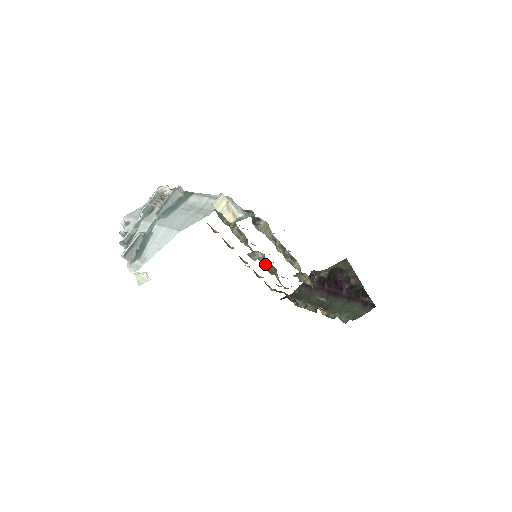
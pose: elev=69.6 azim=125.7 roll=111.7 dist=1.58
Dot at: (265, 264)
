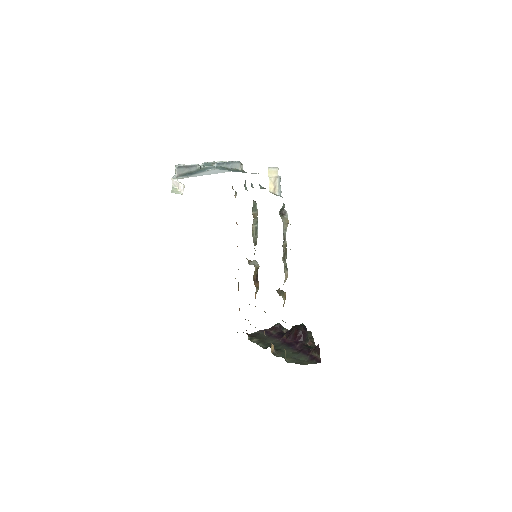
Dot at: (255, 275)
